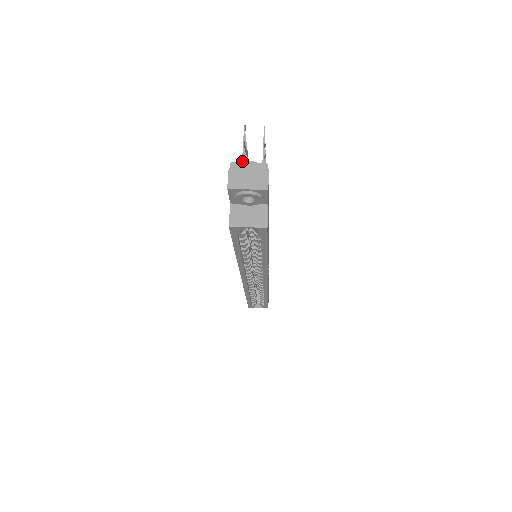
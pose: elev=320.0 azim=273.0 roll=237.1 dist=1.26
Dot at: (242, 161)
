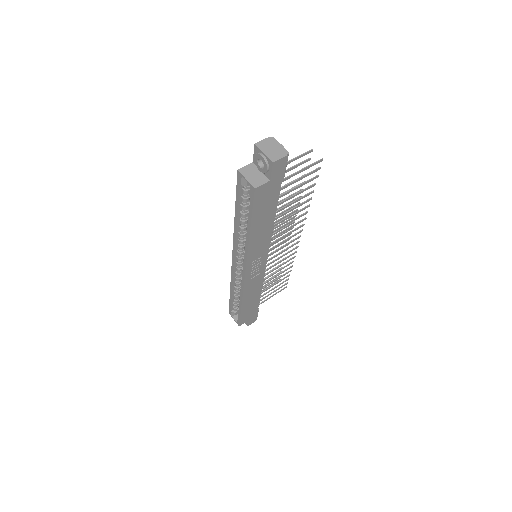
Dot at: (289, 160)
